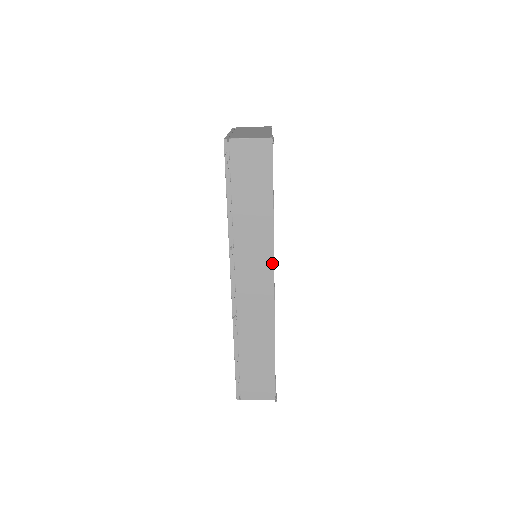
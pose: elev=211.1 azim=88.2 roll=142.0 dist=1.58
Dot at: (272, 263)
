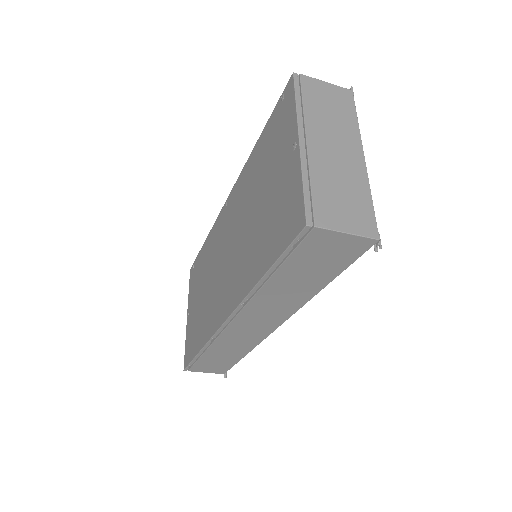
Dot at: (286, 319)
